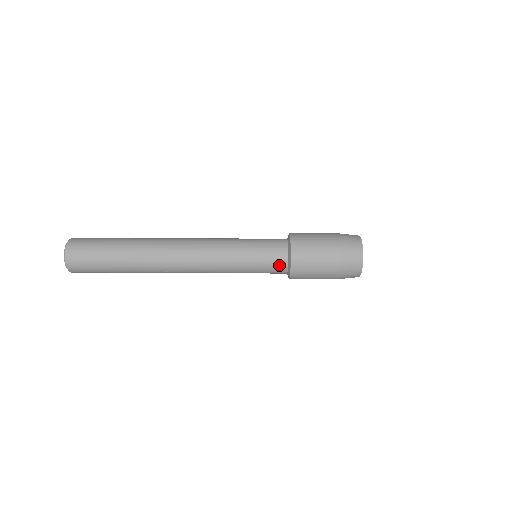
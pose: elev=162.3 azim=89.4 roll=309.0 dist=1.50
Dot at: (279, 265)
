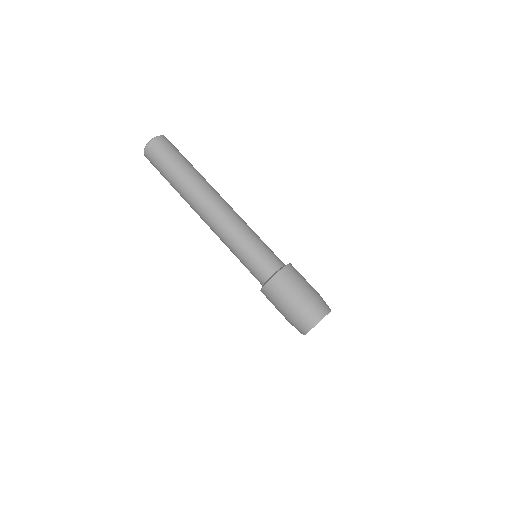
Dot at: (258, 280)
